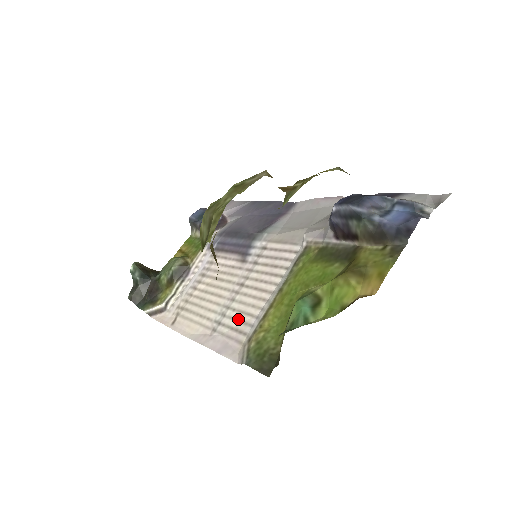
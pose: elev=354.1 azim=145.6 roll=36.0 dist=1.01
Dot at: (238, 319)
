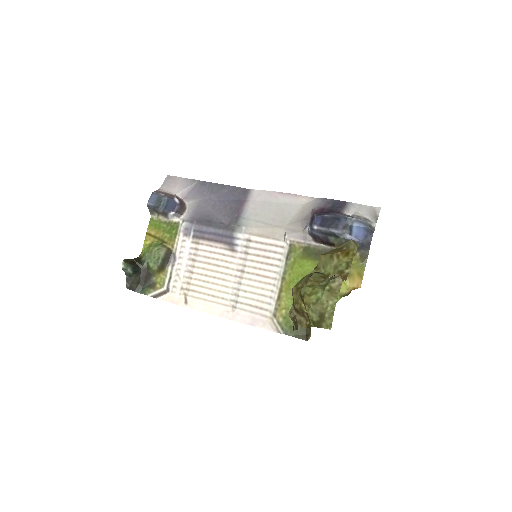
Dot at: (253, 299)
